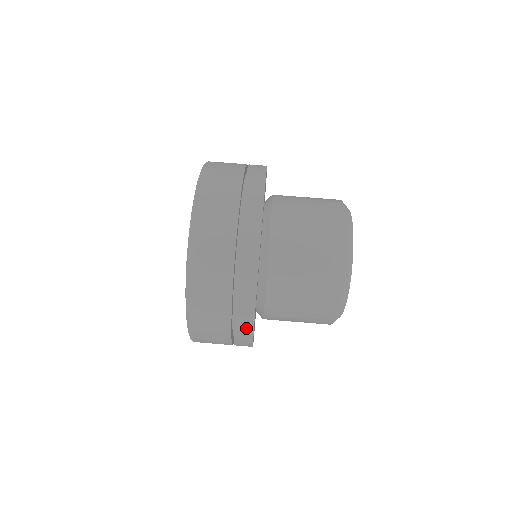
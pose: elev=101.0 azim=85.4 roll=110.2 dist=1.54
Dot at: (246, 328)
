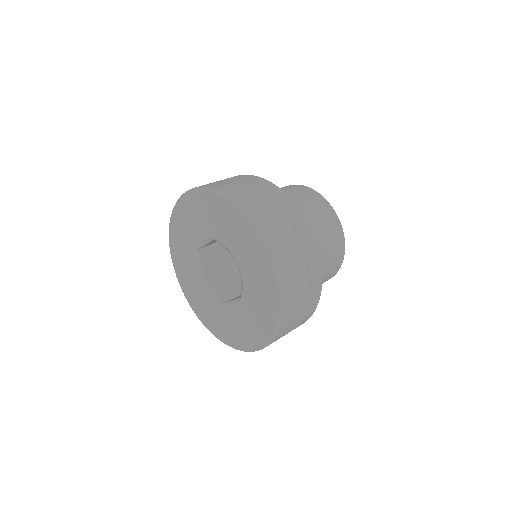
Dot at: (309, 240)
